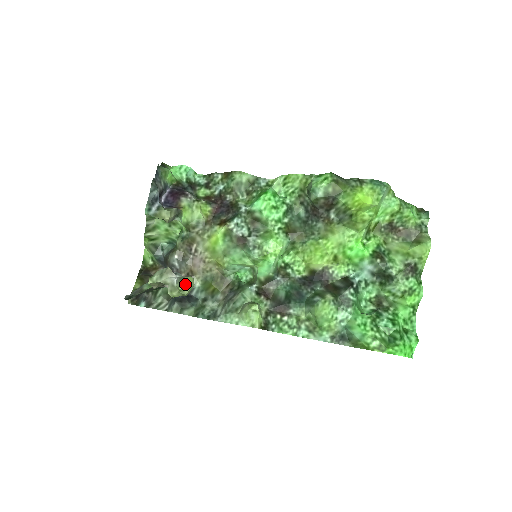
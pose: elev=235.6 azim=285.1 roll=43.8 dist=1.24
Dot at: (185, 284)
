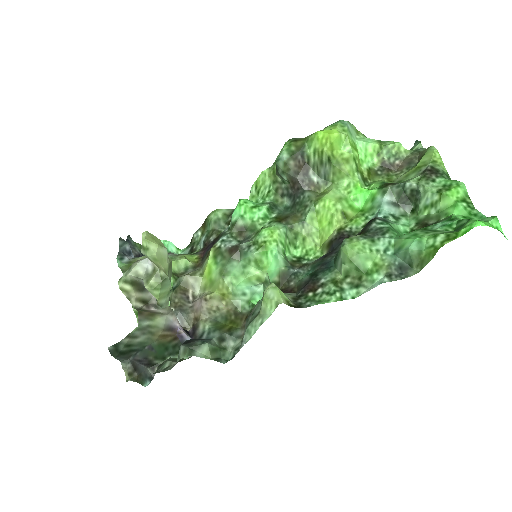
Dot at: (148, 237)
